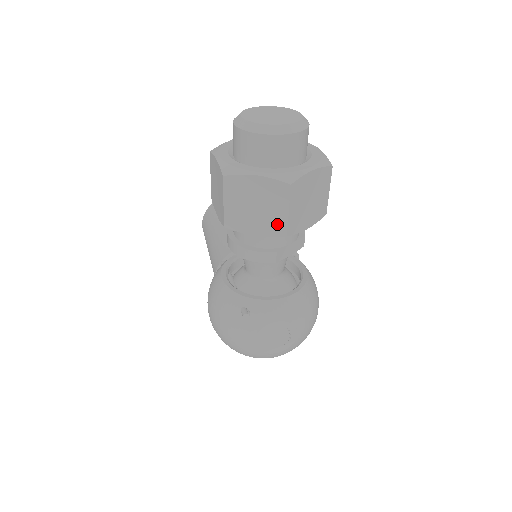
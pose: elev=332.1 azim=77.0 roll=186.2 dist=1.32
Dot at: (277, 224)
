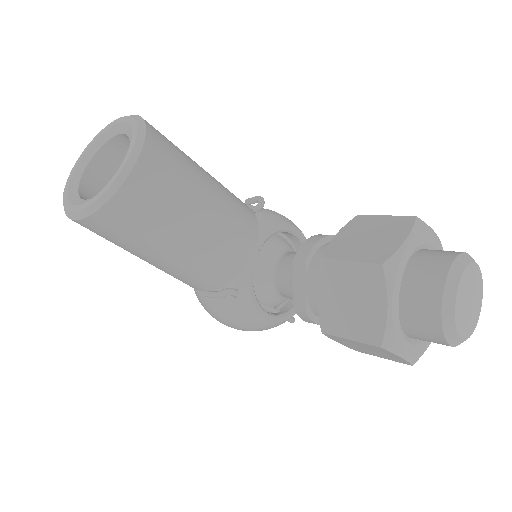
Dot at: occluded
